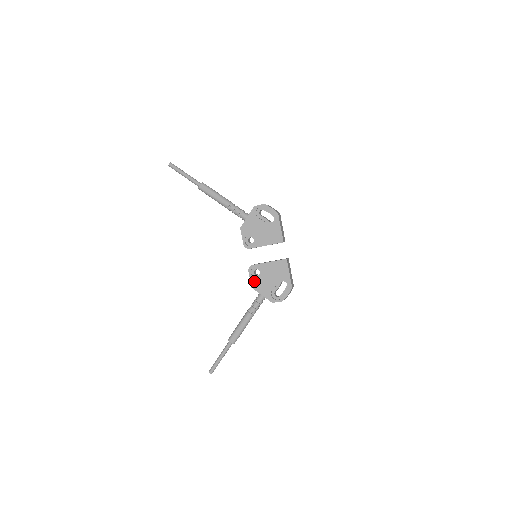
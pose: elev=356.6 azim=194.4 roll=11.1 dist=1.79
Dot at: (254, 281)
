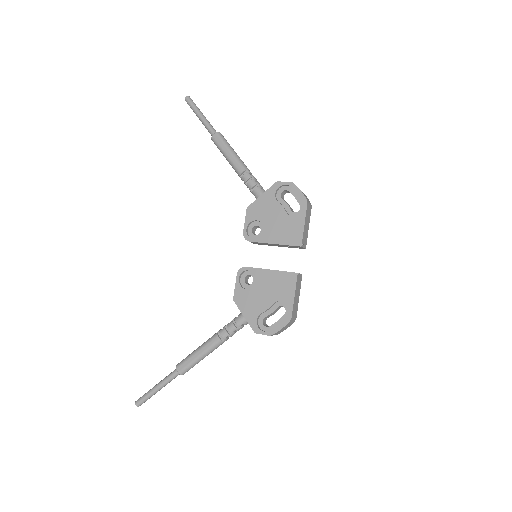
Dot at: (240, 291)
